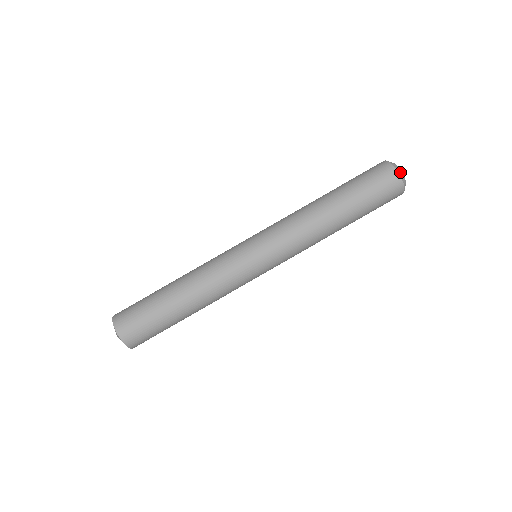
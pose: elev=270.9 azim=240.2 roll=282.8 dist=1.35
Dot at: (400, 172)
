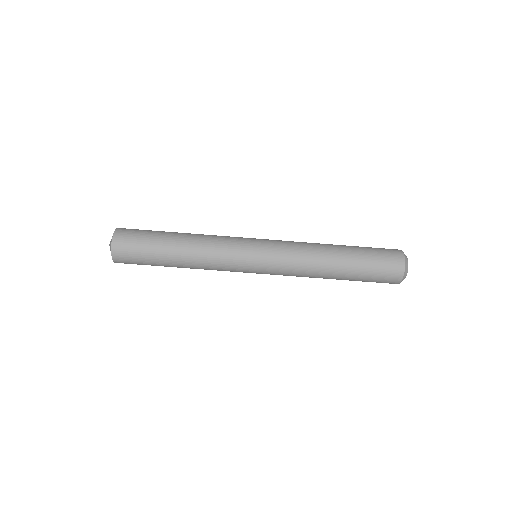
Dot at: occluded
